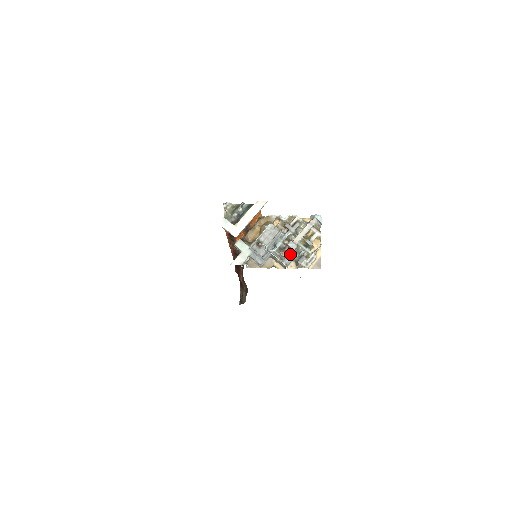
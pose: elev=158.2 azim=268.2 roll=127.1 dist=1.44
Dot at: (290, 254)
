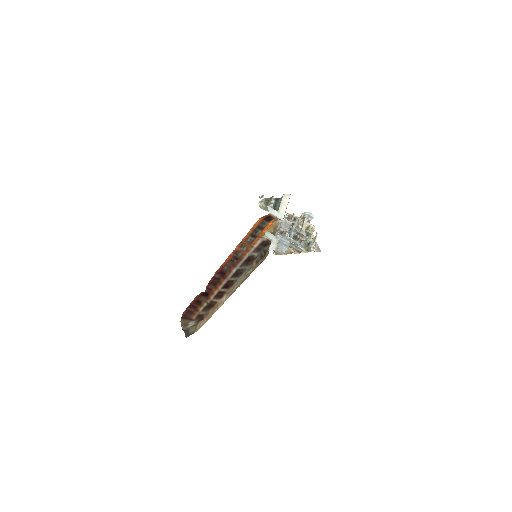
Dot at: (302, 241)
